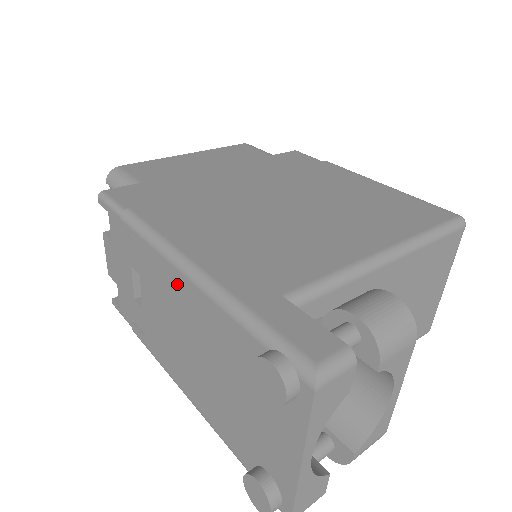
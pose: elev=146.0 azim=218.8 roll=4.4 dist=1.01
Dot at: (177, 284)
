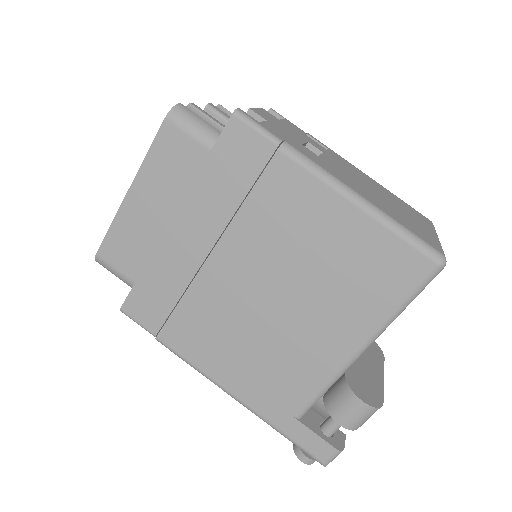
Dot at: occluded
